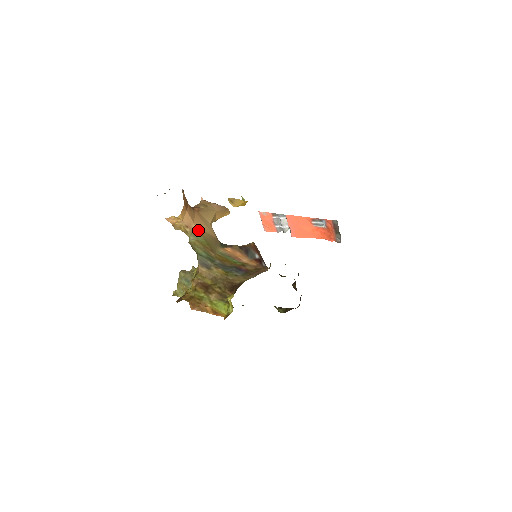
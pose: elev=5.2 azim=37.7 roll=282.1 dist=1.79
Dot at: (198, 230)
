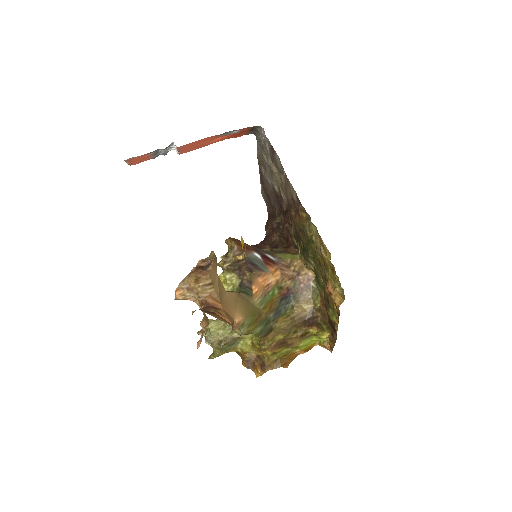
Dot at: (240, 318)
